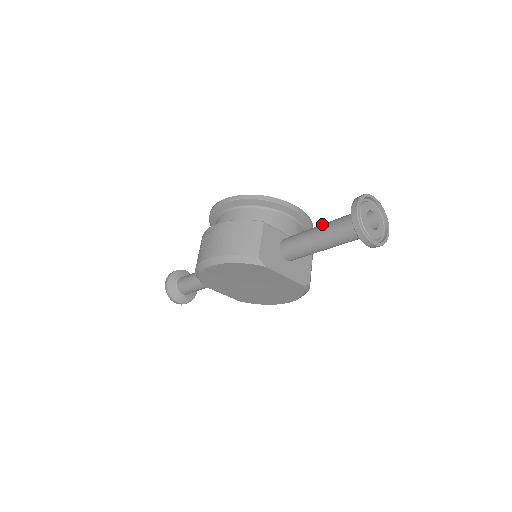
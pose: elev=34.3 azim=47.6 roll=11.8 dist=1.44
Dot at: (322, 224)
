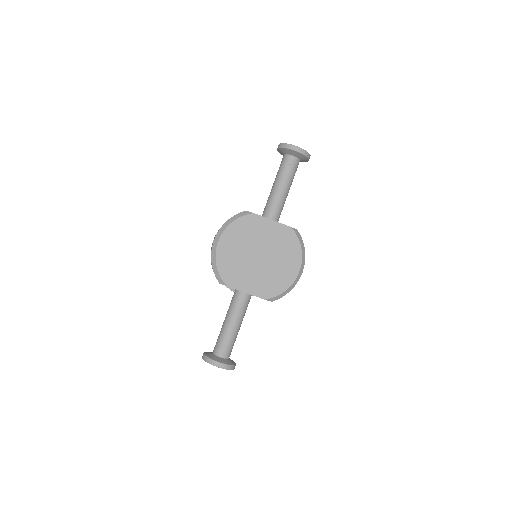
Dot at: occluded
